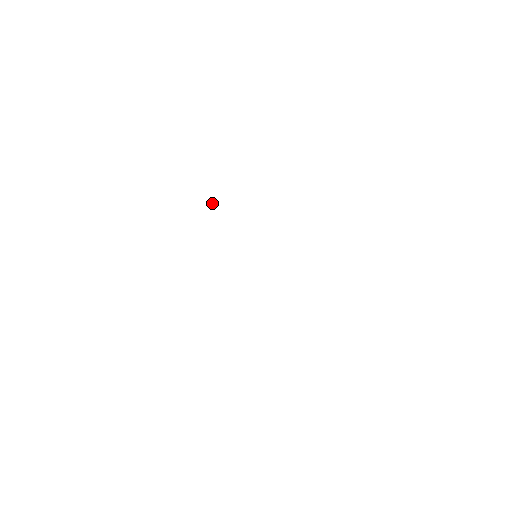
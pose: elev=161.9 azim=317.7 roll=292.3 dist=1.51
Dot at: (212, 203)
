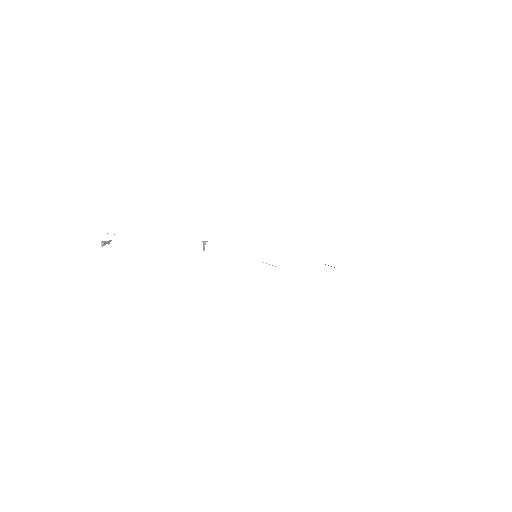
Dot at: (203, 244)
